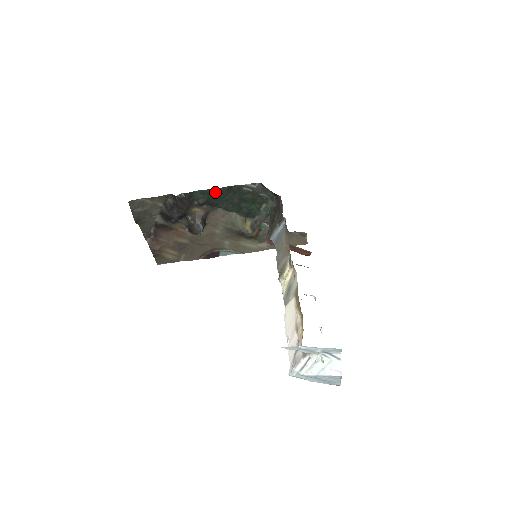
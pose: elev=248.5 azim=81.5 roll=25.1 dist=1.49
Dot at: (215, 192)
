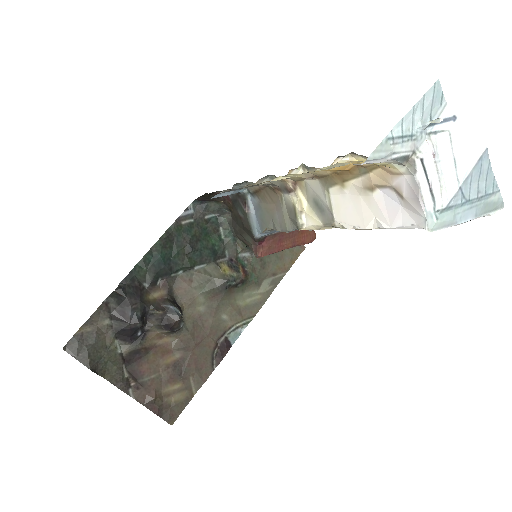
Dot at: (156, 253)
